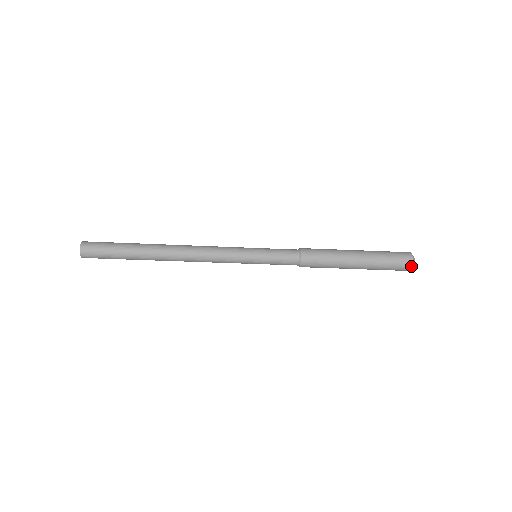
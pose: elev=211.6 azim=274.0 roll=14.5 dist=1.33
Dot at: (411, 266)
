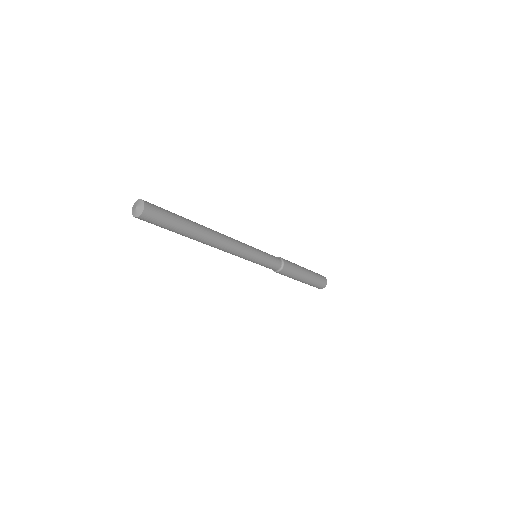
Dot at: (326, 282)
